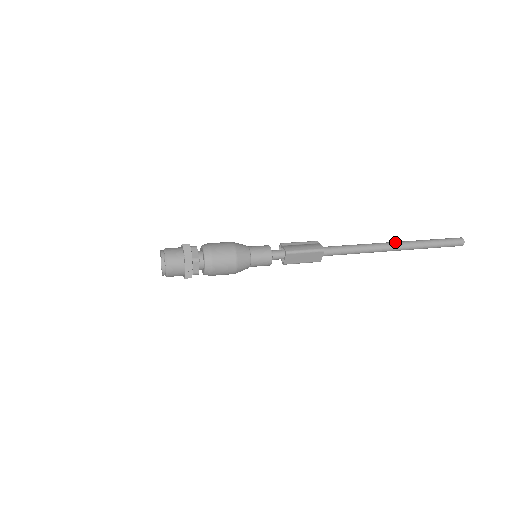
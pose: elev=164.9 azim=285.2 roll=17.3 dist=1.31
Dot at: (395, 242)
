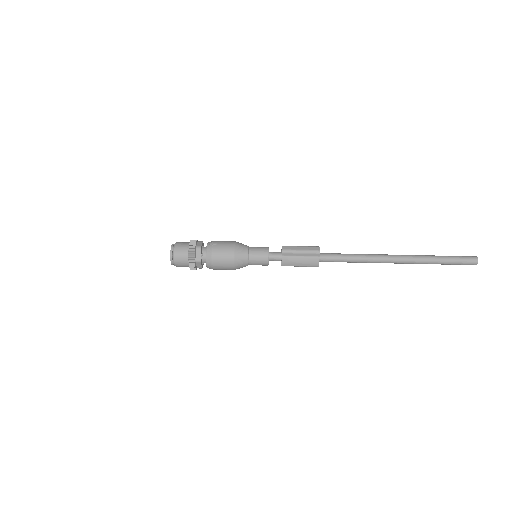
Dot at: (398, 261)
